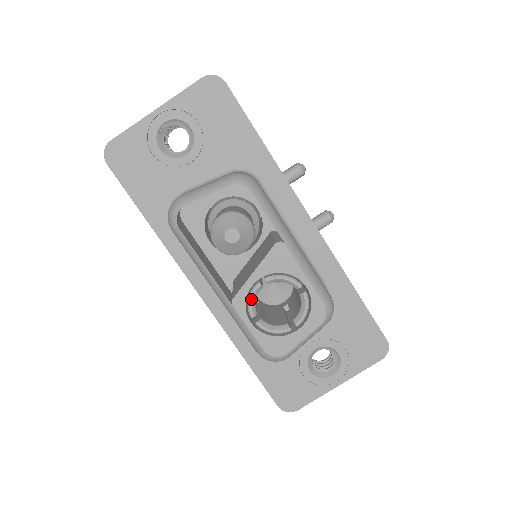
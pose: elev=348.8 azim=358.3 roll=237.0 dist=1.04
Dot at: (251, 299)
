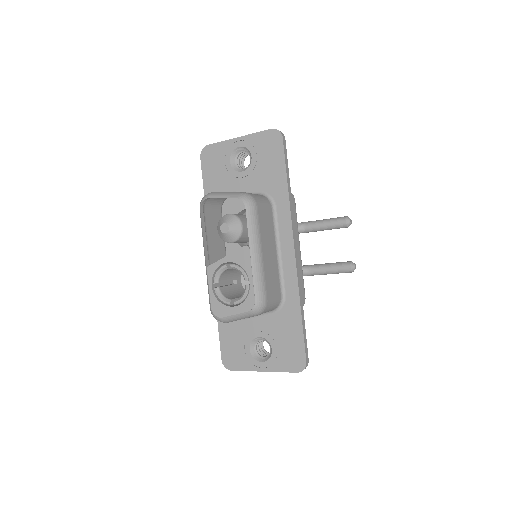
Dot at: (218, 272)
